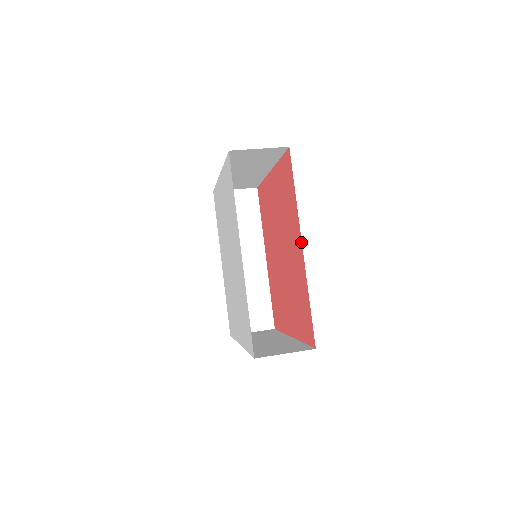
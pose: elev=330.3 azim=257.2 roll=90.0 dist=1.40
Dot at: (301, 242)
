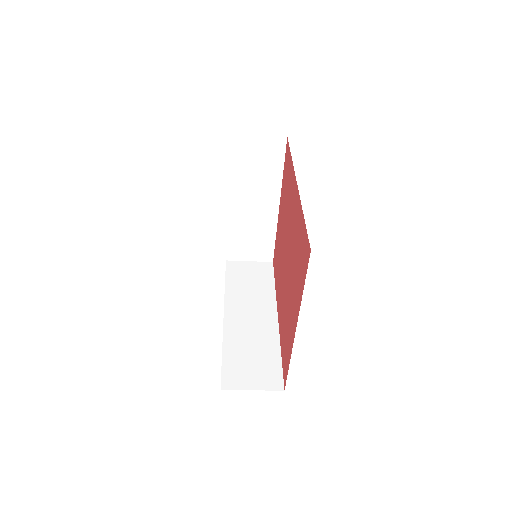
Dot at: (296, 181)
